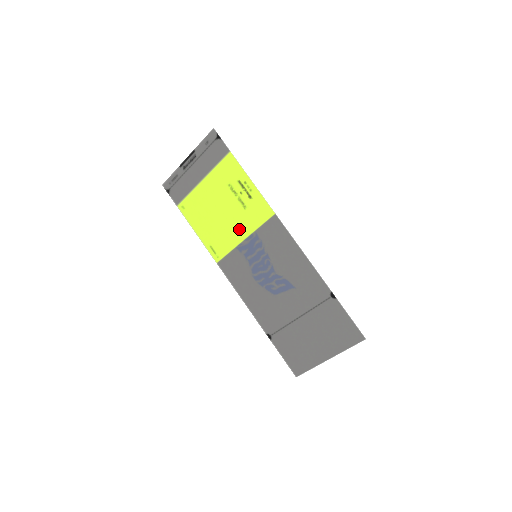
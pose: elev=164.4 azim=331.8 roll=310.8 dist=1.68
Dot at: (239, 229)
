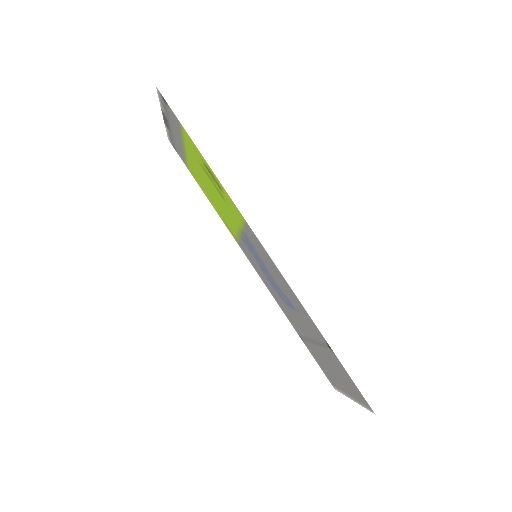
Dot at: (232, 219)
